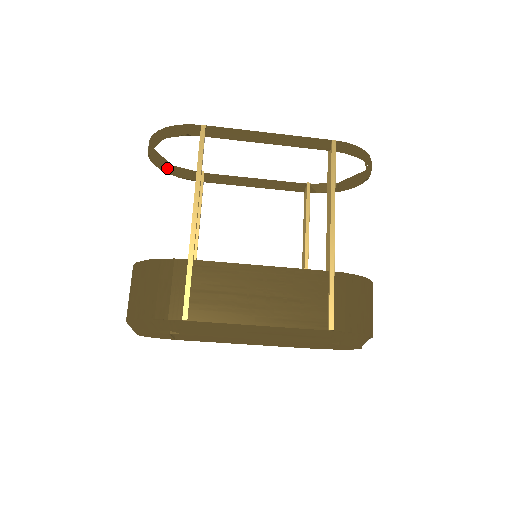
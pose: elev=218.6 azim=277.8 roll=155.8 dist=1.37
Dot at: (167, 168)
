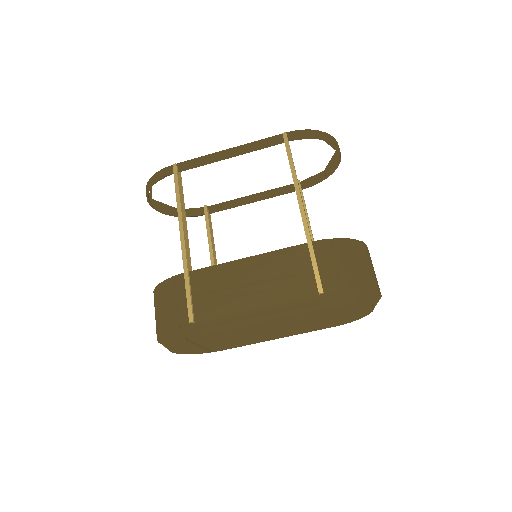
Dot at: (174, 213)
